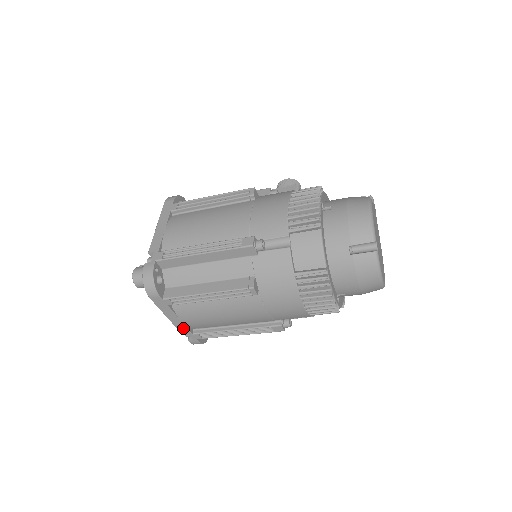
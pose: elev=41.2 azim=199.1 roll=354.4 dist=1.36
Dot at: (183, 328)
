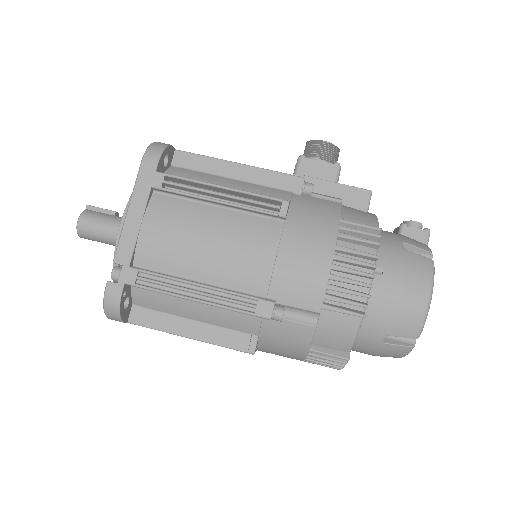
Dot at: occluded
